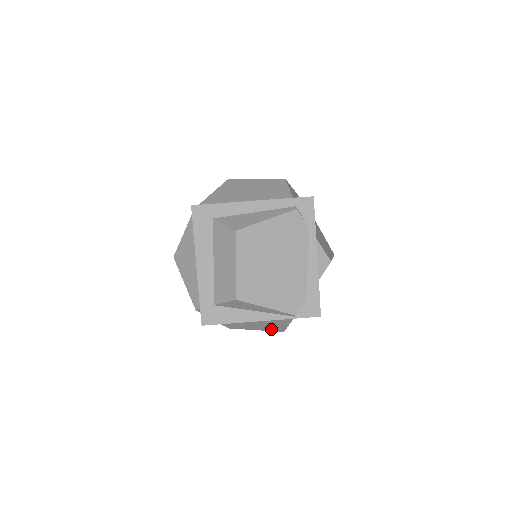
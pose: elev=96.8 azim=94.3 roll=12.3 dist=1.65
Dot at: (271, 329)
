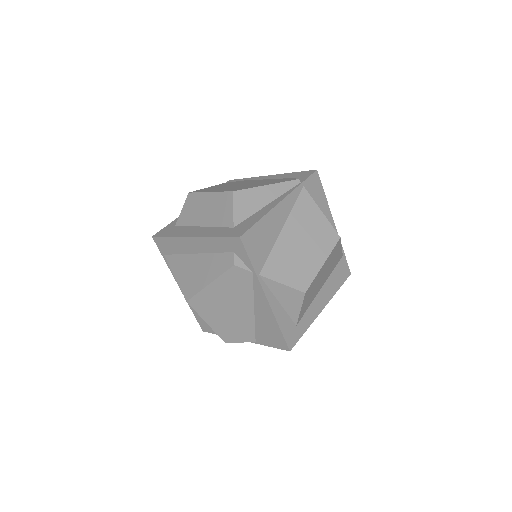
Dot at: (327, 244)
